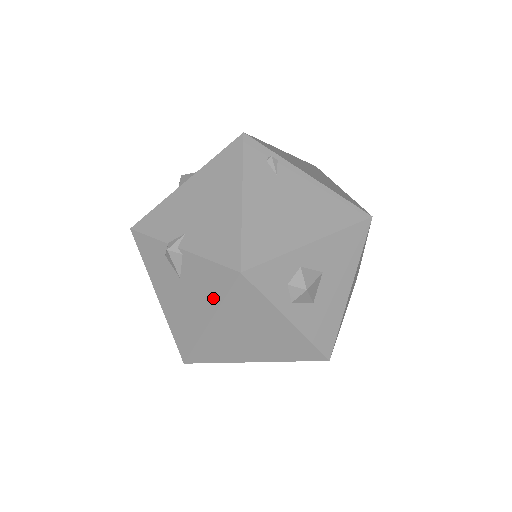
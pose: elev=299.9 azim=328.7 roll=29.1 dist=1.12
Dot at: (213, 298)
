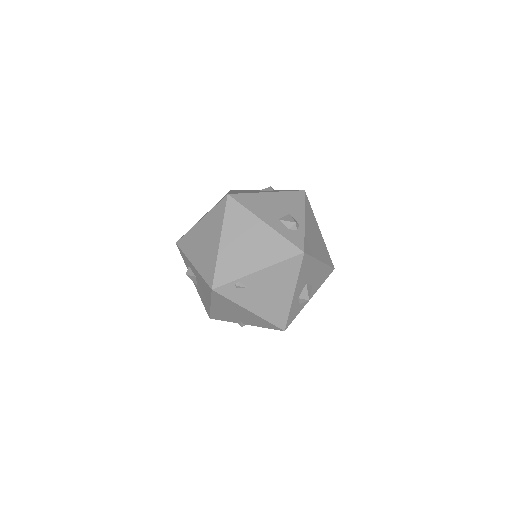
Dot at: occluded
